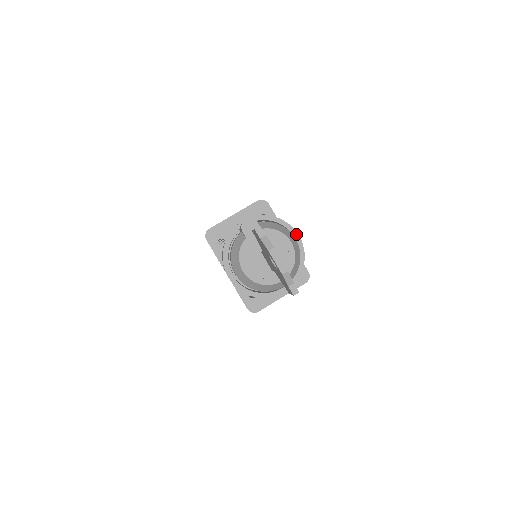
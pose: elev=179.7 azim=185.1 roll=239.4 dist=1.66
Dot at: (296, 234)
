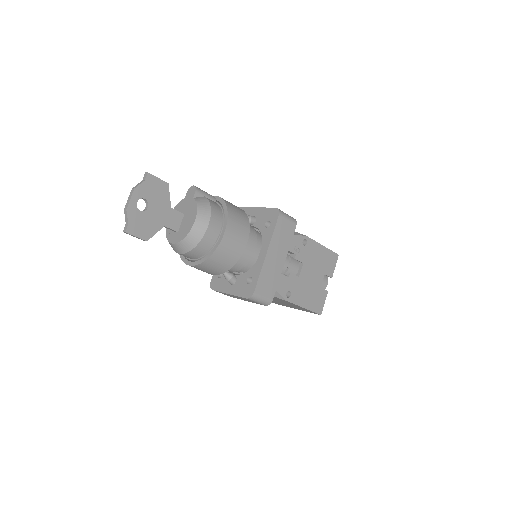
Dot at: (225, 229)
